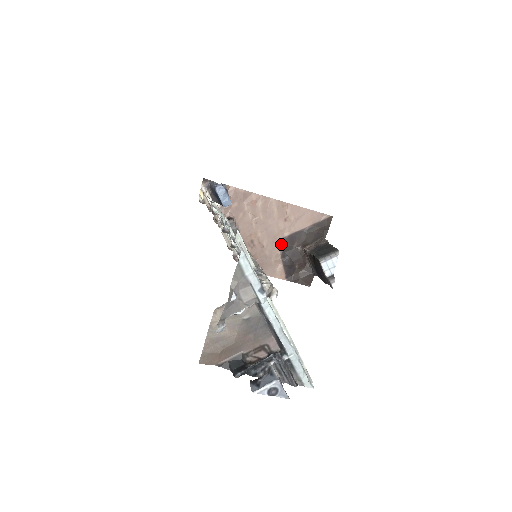
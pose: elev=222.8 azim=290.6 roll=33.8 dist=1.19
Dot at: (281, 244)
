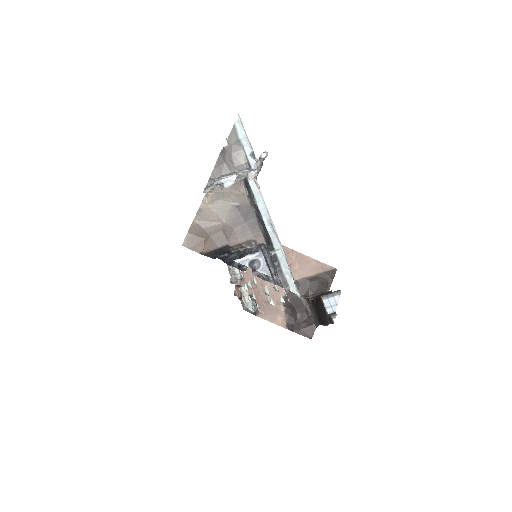
Dot at: (284, 289)
